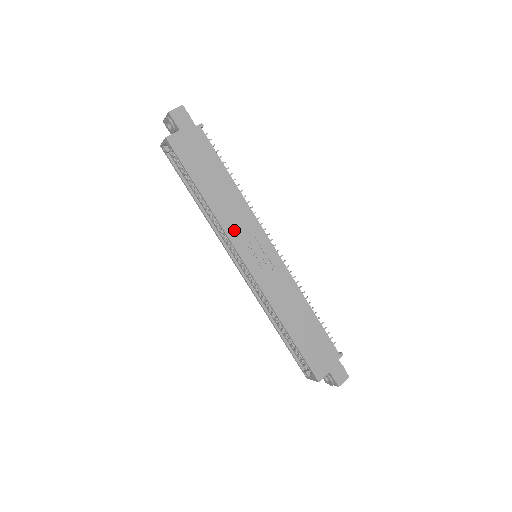
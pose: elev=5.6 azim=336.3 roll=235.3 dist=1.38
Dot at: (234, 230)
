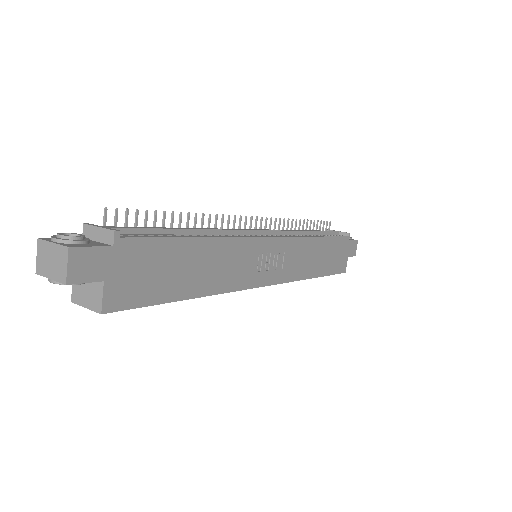
Dot at: (239, 277)
